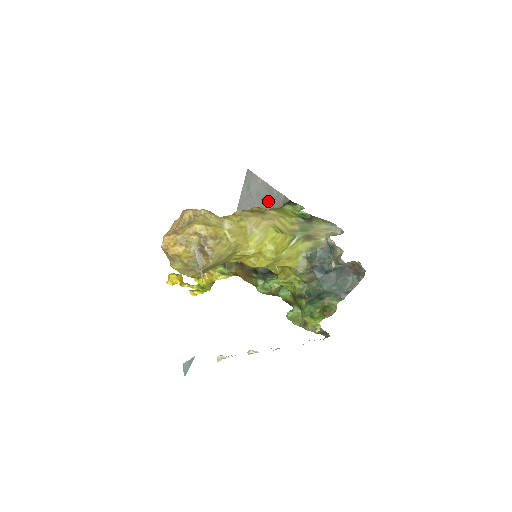
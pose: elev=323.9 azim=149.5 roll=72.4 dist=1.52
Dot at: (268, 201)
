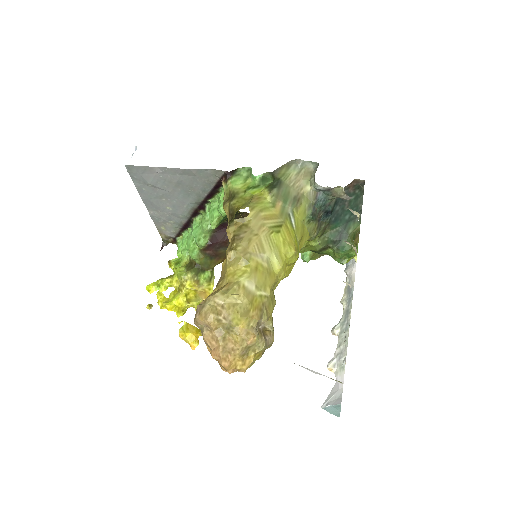
Dot at: (190, 183)
